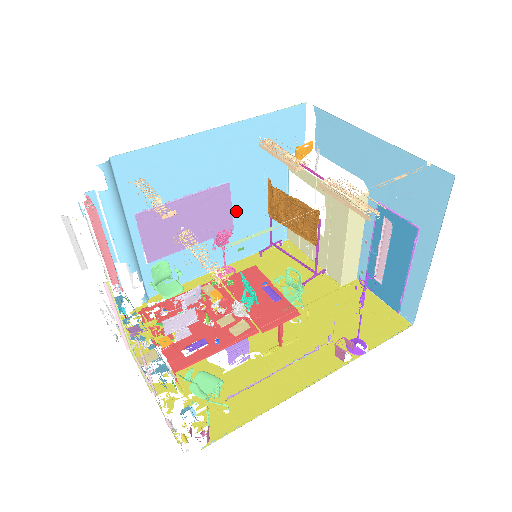
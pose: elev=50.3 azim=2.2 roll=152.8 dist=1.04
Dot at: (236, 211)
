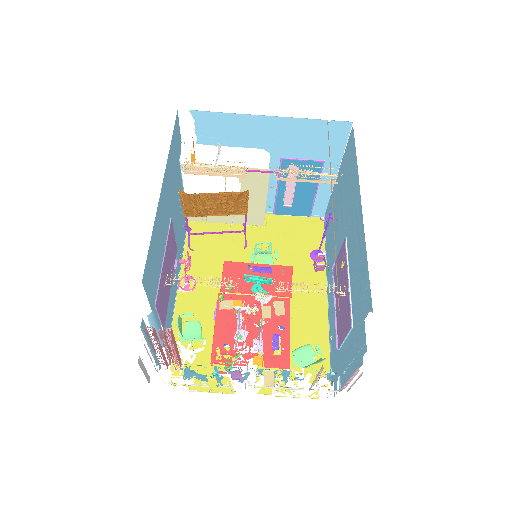
Dot at: (175, 234)
